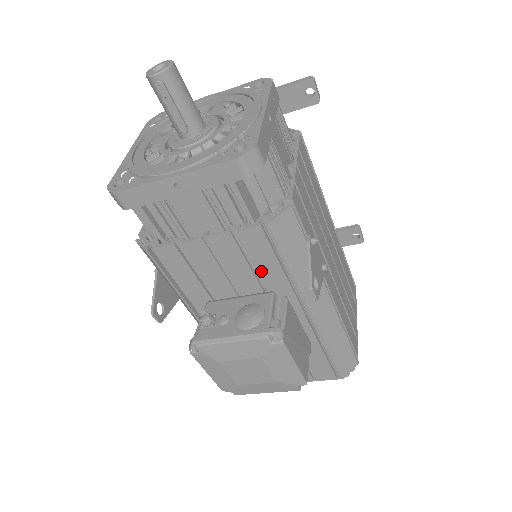
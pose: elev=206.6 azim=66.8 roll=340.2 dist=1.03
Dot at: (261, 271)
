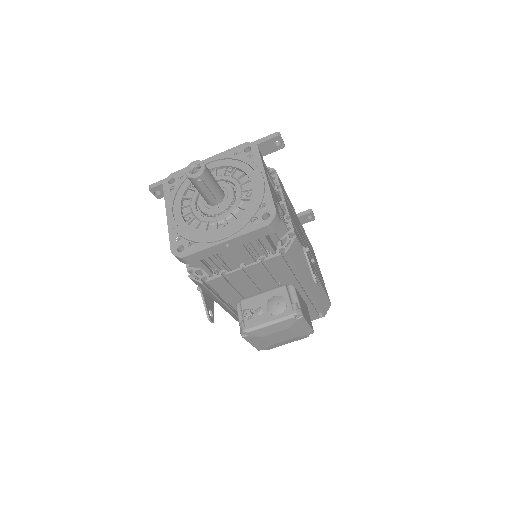
Dot at: (278, 276)
